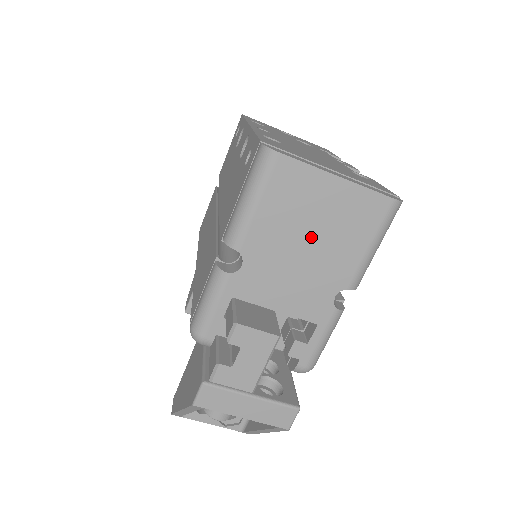
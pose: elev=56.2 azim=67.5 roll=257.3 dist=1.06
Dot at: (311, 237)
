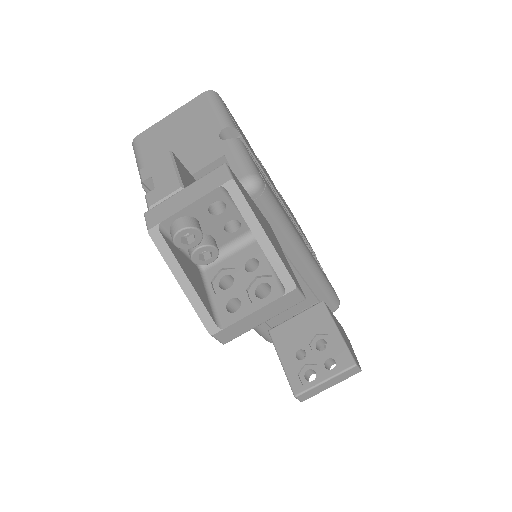
Dot at: (179, 137)
